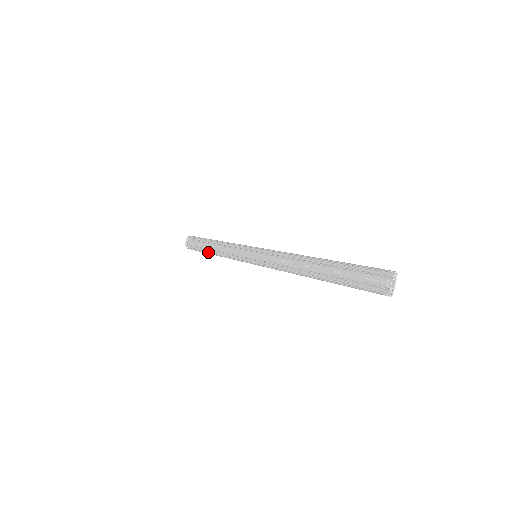
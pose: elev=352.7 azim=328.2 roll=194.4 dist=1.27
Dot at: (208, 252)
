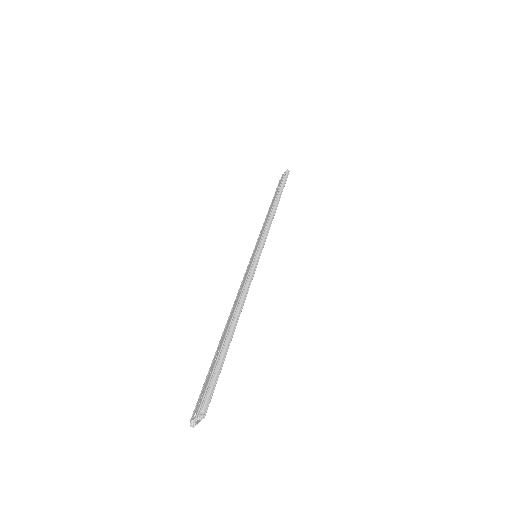
Dot at: occluded
